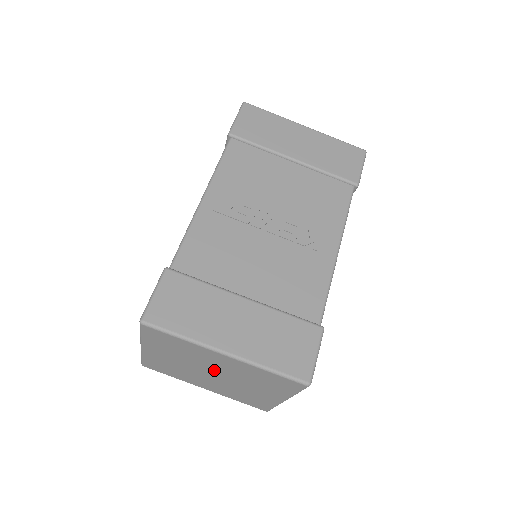
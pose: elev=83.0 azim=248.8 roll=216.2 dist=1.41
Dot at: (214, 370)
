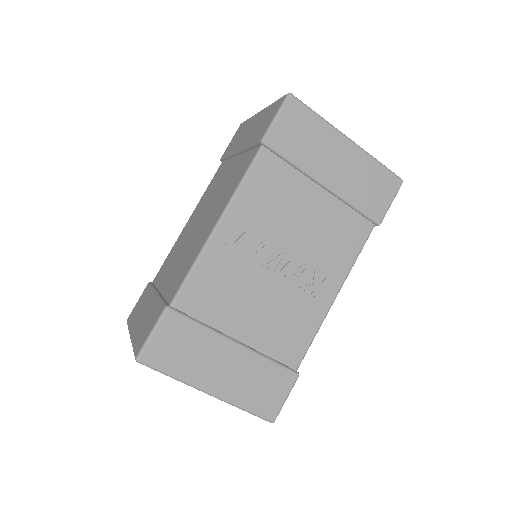
Dot at: occluded
